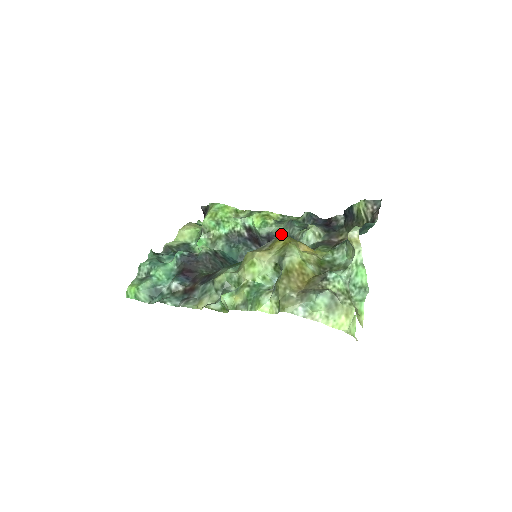
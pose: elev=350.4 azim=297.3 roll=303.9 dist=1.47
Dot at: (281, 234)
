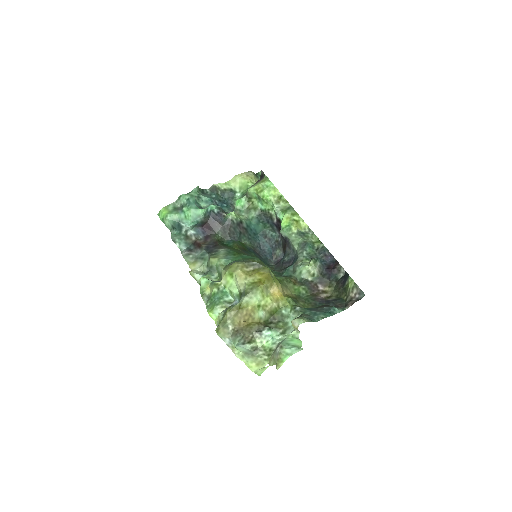
Dot at: (294, 246)
